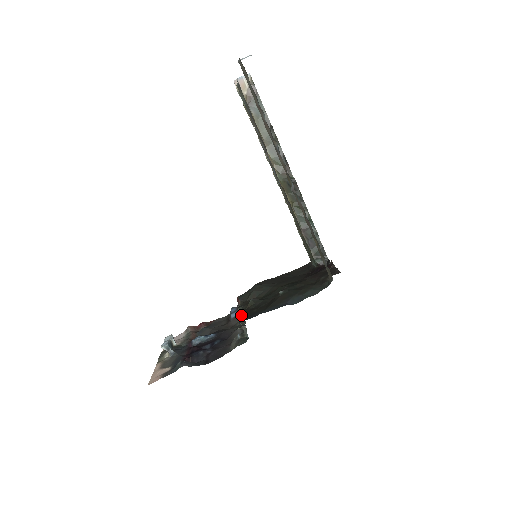
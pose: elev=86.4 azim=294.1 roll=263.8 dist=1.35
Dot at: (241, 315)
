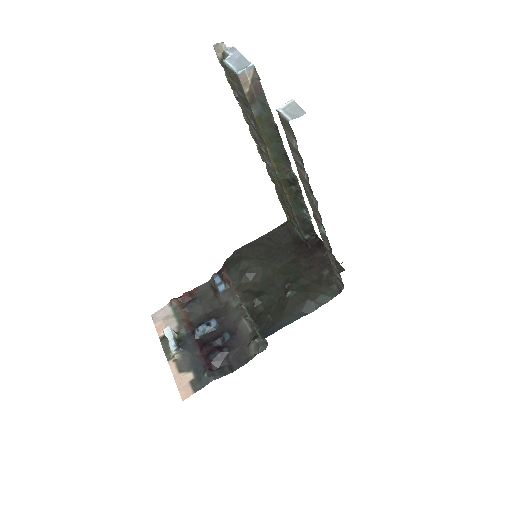
Dot at: (256, 323)
